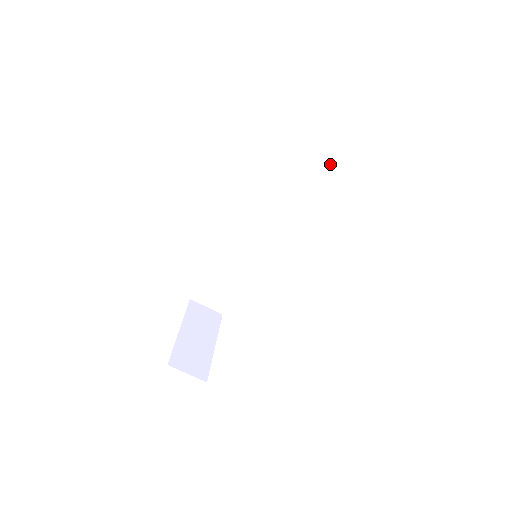
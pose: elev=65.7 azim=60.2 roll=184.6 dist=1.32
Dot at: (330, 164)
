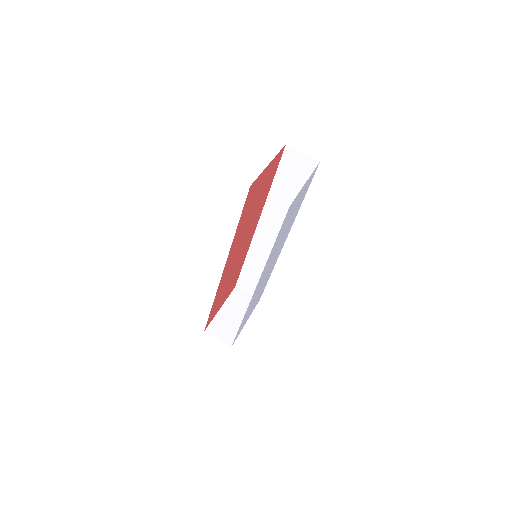
Dot at: occluded
